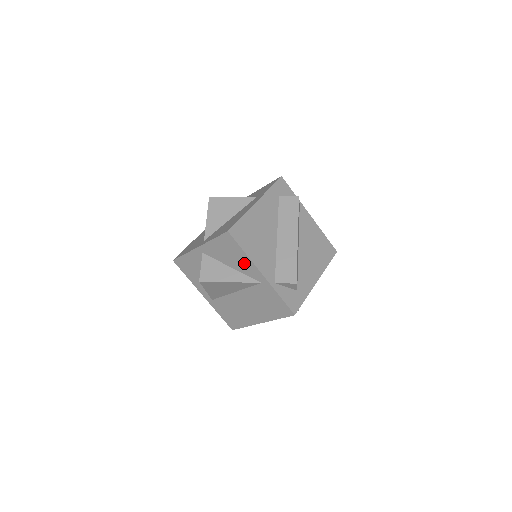
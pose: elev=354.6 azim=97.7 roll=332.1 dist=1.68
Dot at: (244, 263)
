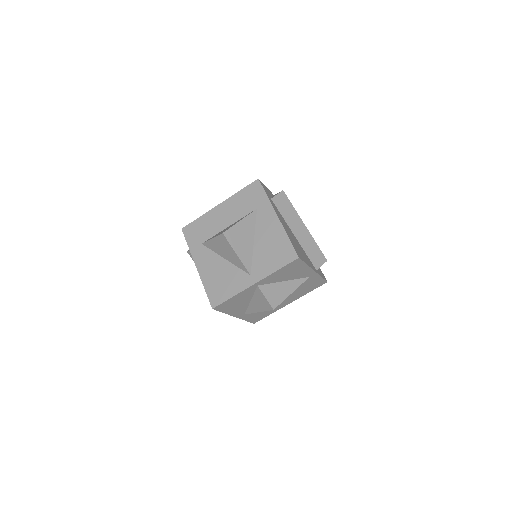
Dot at: (301, 272)
